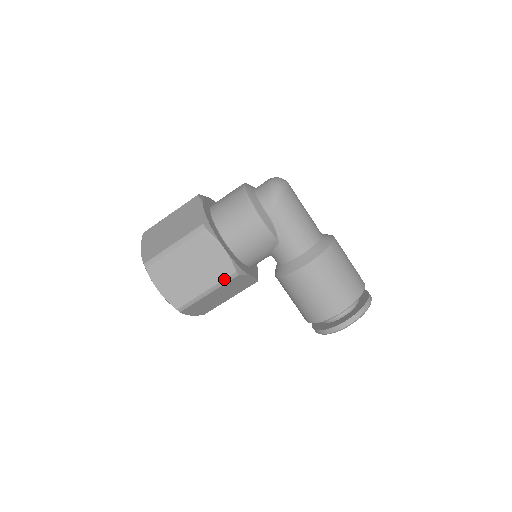
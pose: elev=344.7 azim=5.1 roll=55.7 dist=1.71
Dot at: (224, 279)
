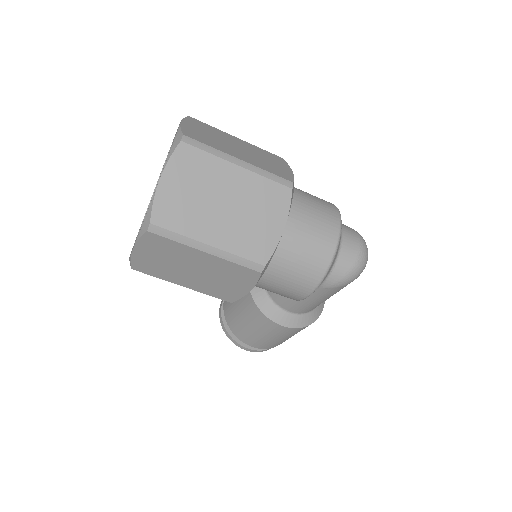
Dot at: (213, 296)
